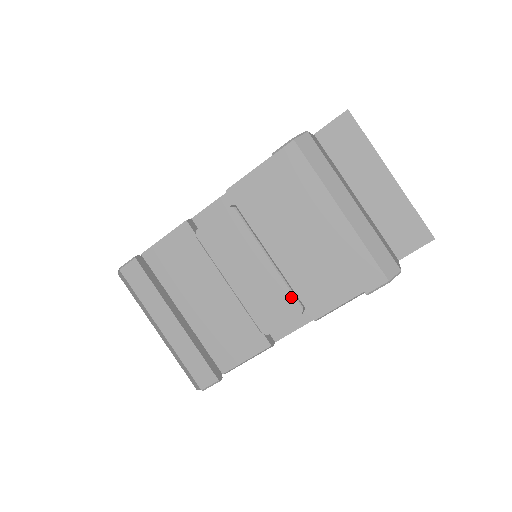
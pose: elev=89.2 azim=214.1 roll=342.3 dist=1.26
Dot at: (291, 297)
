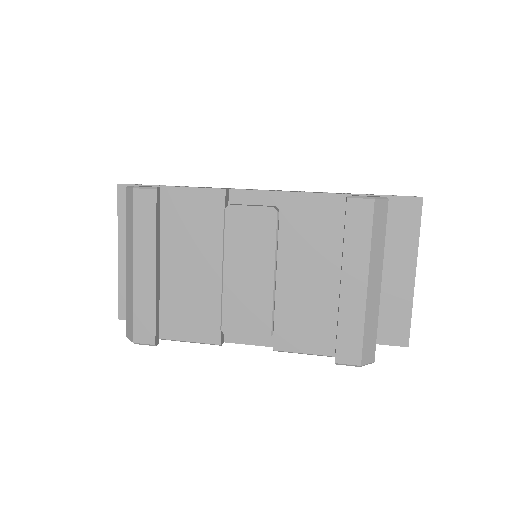
Dot at: (269, 319)
